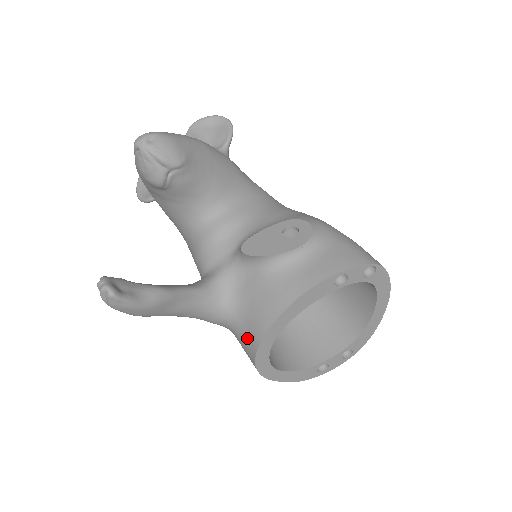
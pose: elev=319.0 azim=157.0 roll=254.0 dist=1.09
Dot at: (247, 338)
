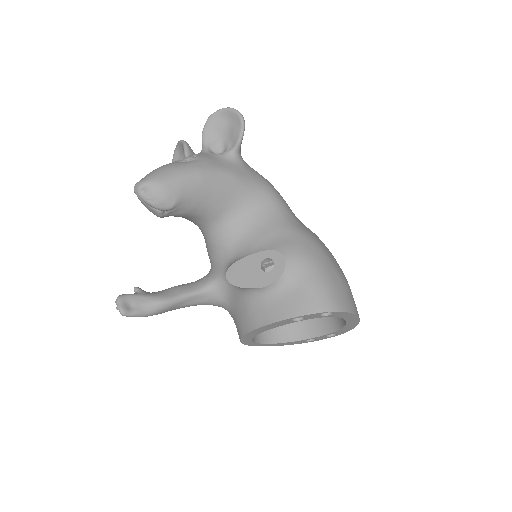
Dot at: occluded
